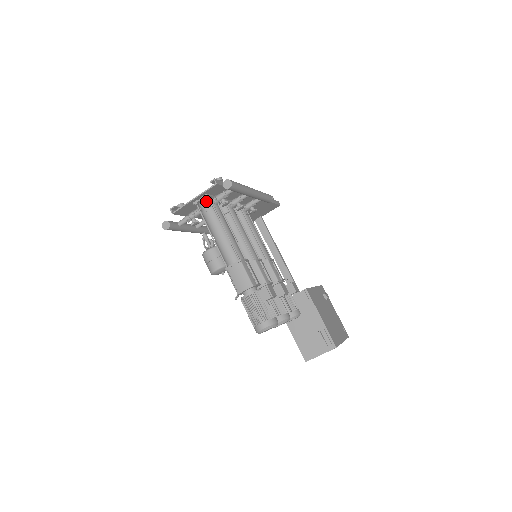
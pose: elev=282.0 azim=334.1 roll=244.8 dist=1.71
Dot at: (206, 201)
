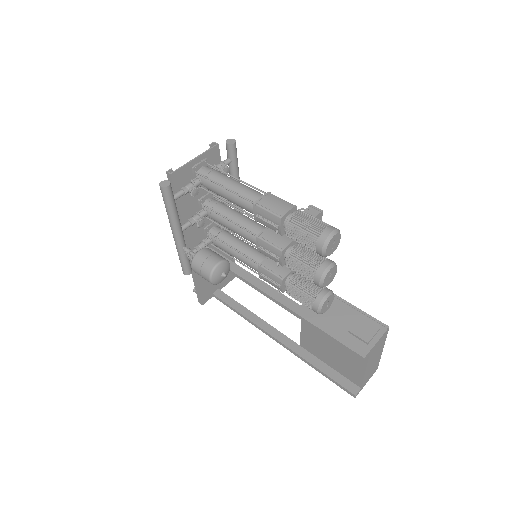
Dot at: (206, 167)
